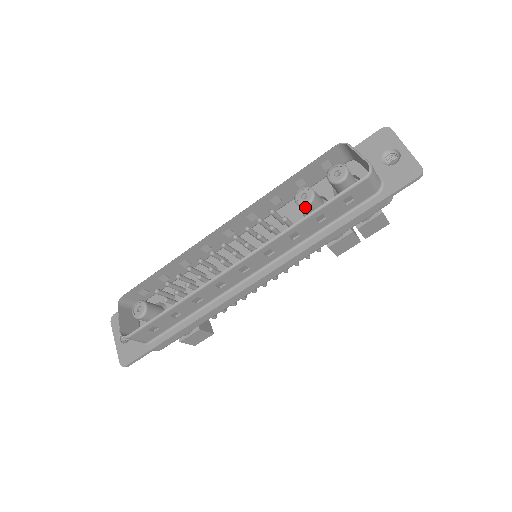
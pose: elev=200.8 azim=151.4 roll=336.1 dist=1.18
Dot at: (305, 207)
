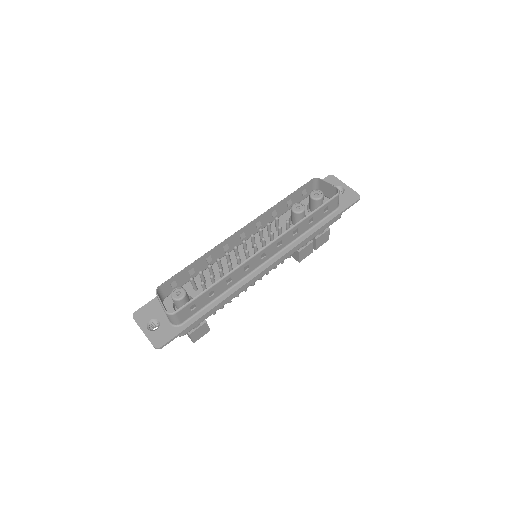
Dot at: (300, 214)
